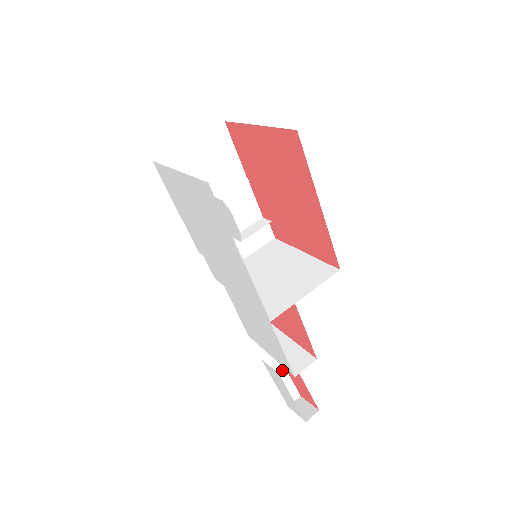
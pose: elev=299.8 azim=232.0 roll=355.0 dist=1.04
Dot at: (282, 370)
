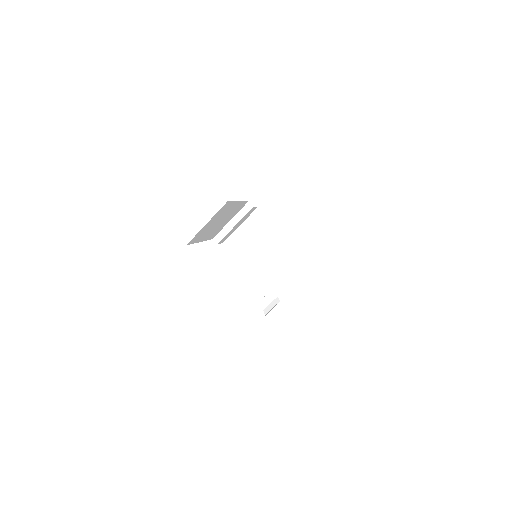
Dot at: occluded
